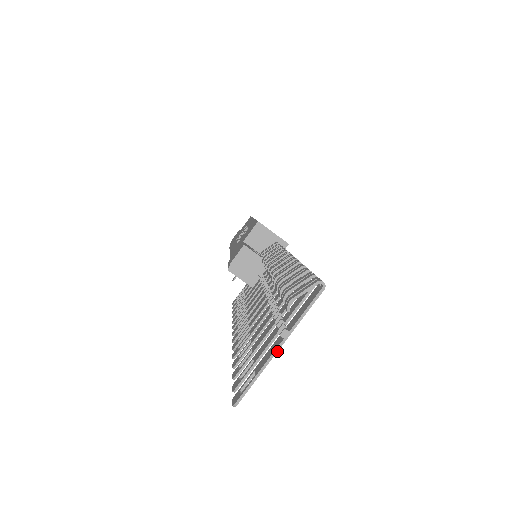
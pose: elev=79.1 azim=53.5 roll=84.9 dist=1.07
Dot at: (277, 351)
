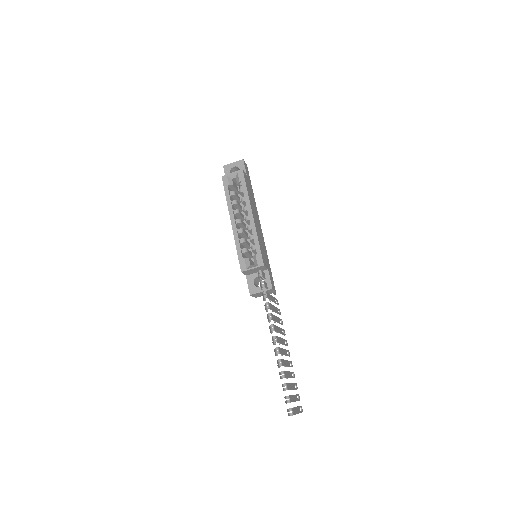
Dot at: occluded
